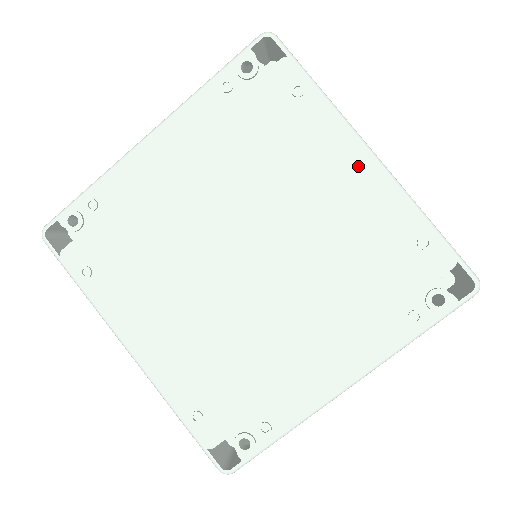
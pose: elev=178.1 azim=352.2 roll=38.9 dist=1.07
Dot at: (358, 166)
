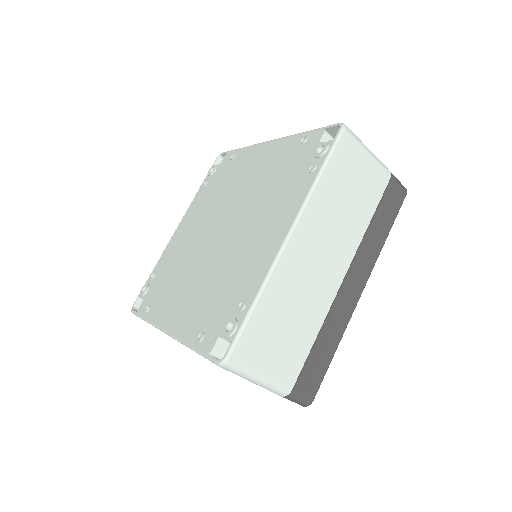
Dot at: (263, 151)
